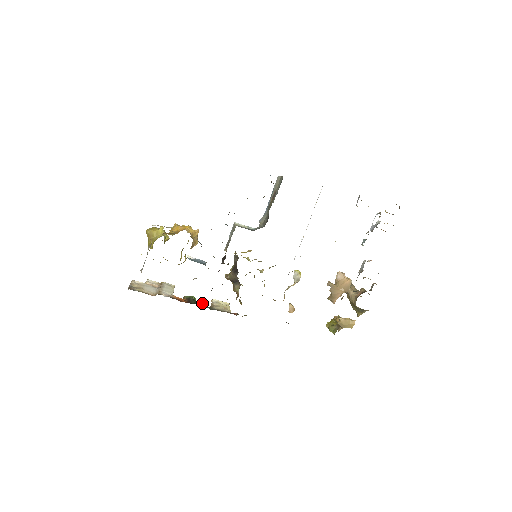
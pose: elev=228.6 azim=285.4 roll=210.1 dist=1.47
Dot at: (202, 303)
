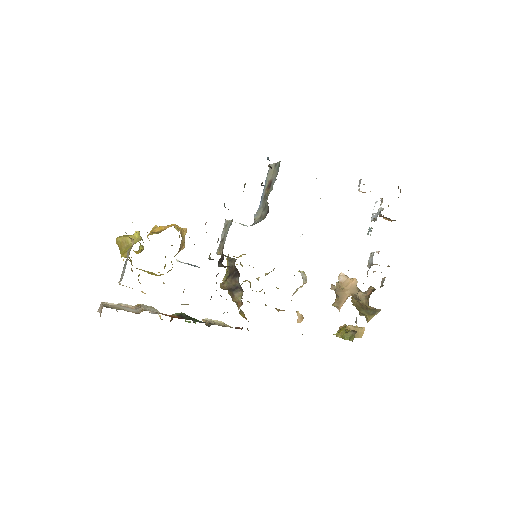
Dot at: occluded
